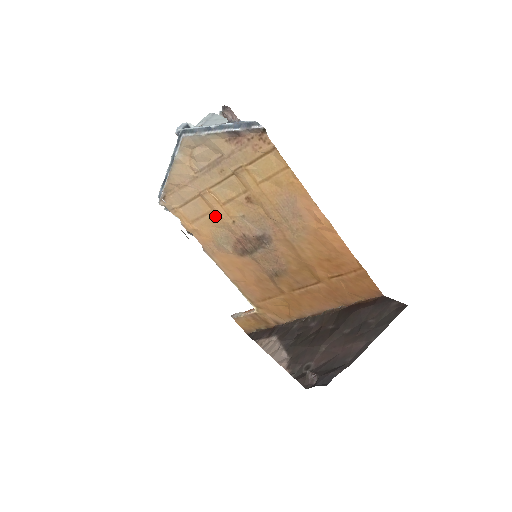
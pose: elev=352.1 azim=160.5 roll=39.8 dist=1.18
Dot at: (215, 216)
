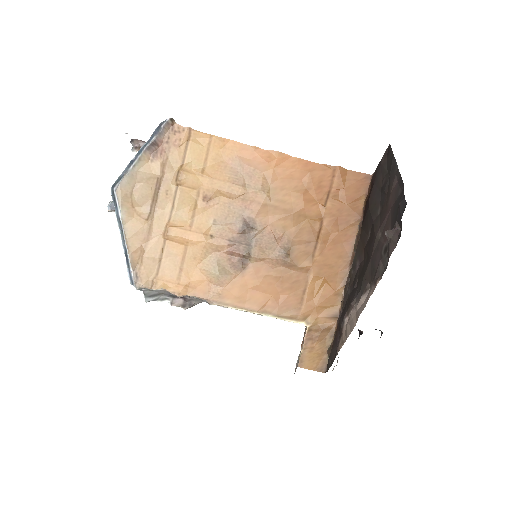
Dot at: (193, 248)
